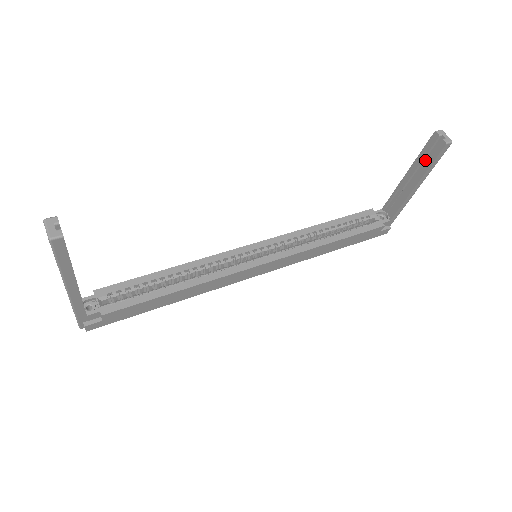
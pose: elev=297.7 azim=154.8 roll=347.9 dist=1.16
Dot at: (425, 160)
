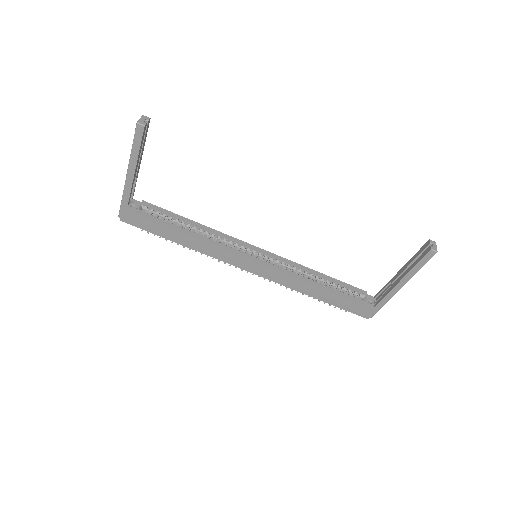
Dot at: occluded
